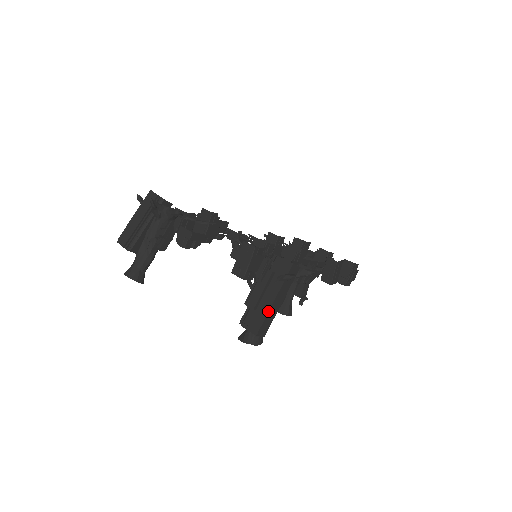
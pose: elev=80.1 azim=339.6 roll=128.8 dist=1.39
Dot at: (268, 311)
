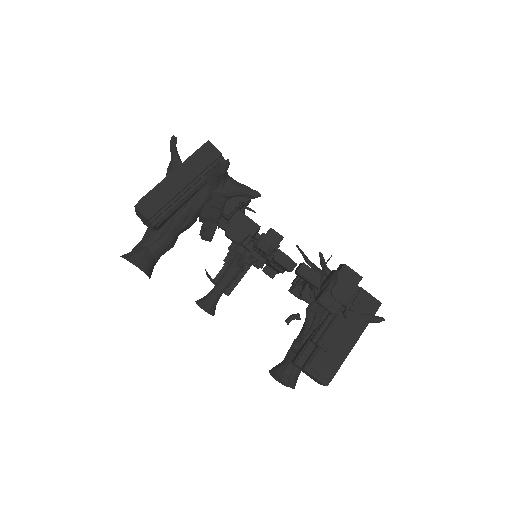
Dot at: (346, 357)
